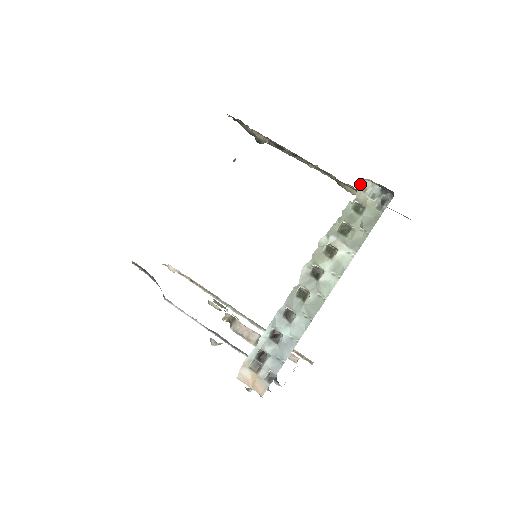
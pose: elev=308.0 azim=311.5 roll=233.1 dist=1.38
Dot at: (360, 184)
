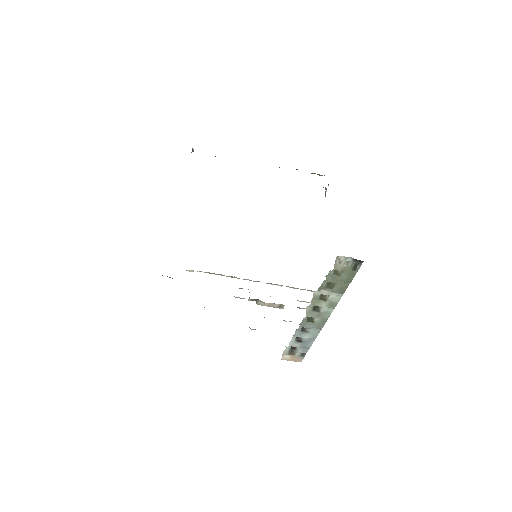
Dot at: (335, 260)
